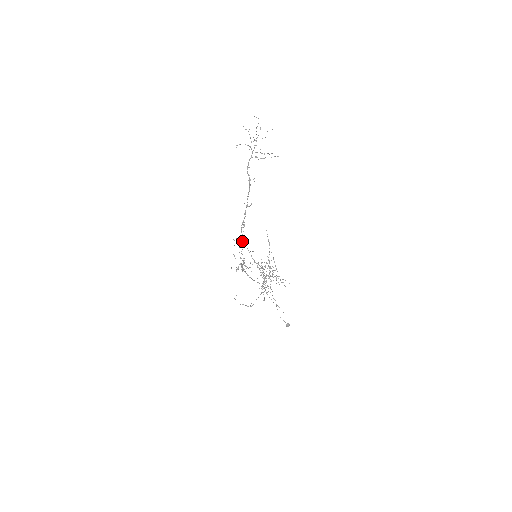
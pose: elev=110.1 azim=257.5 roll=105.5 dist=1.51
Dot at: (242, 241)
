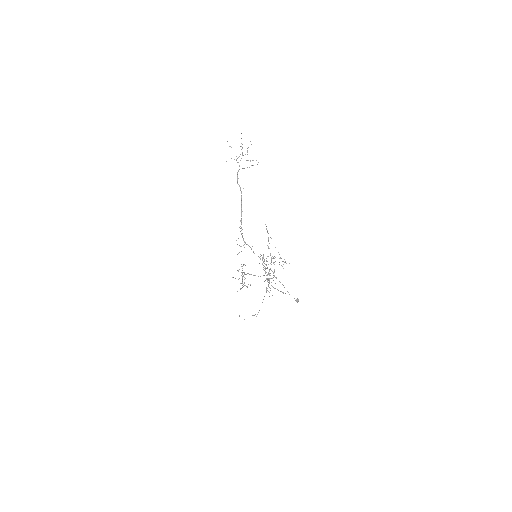
Dot at: occluded
